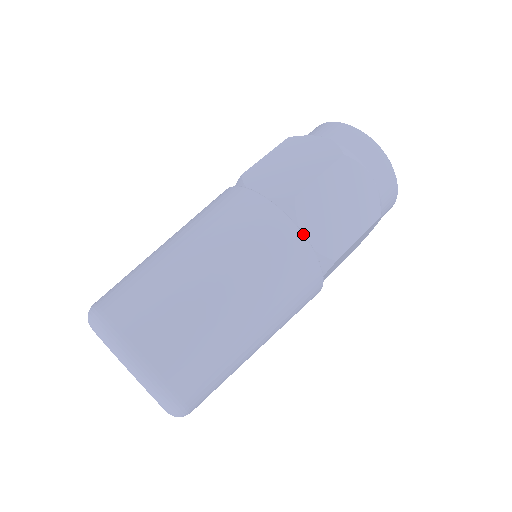
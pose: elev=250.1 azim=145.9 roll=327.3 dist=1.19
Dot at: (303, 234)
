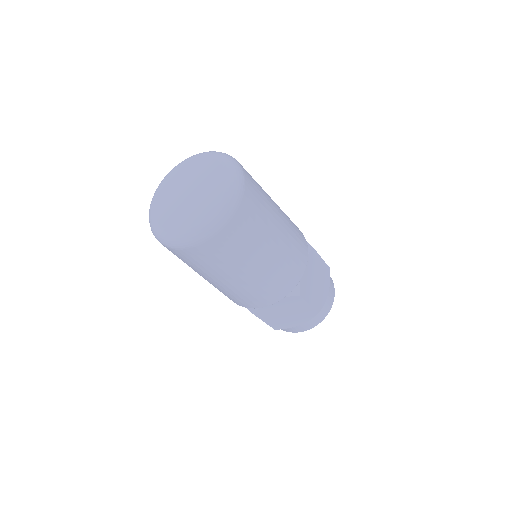
Dot at: occluded
